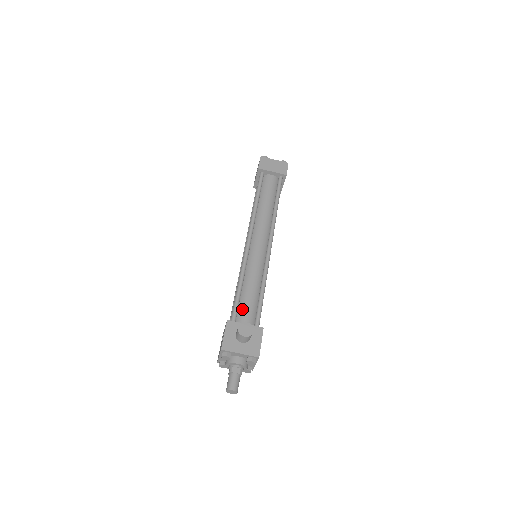
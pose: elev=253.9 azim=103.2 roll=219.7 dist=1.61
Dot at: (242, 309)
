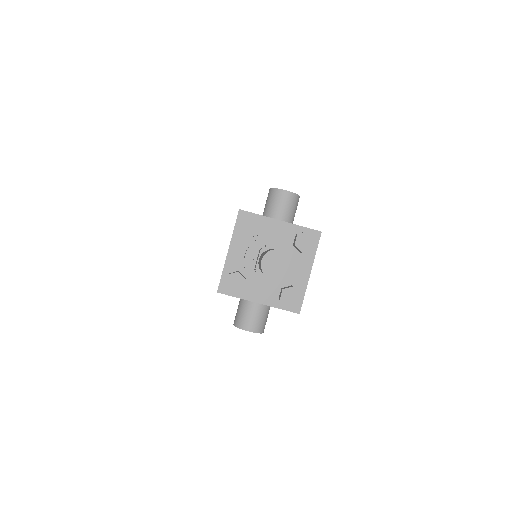
Dot at: occluded
